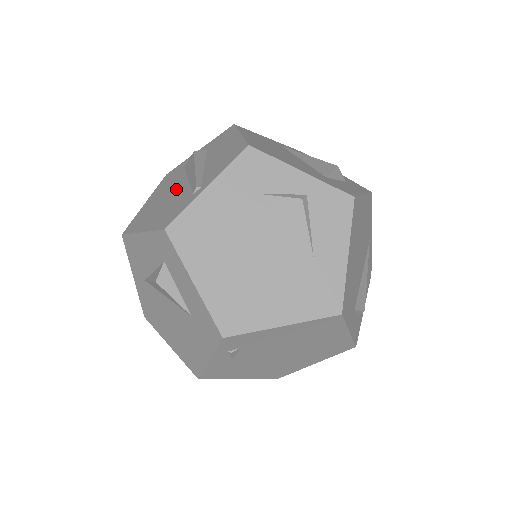
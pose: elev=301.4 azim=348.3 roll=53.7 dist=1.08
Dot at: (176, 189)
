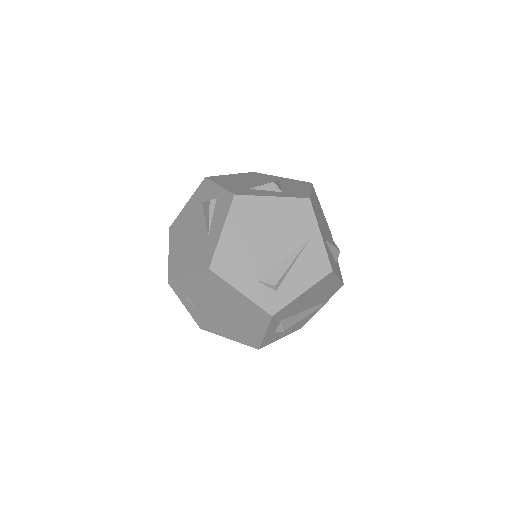
Dot at: occluded
